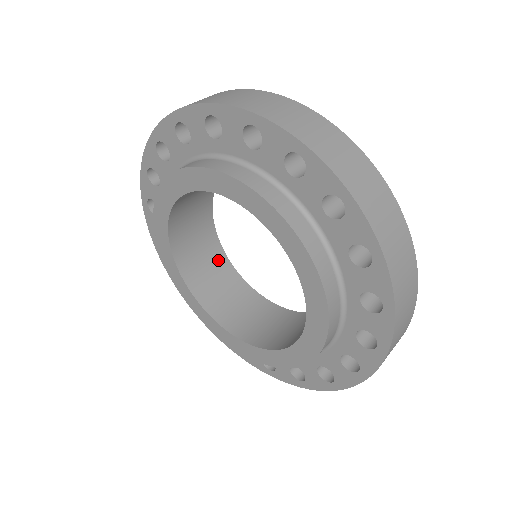
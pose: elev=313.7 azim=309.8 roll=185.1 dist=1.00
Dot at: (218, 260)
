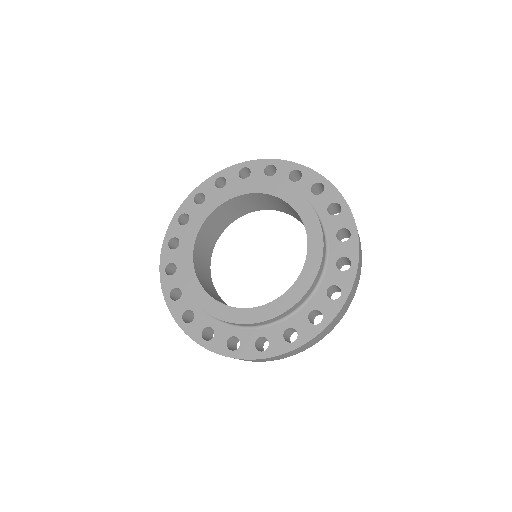
Dot at: (212, 288)
